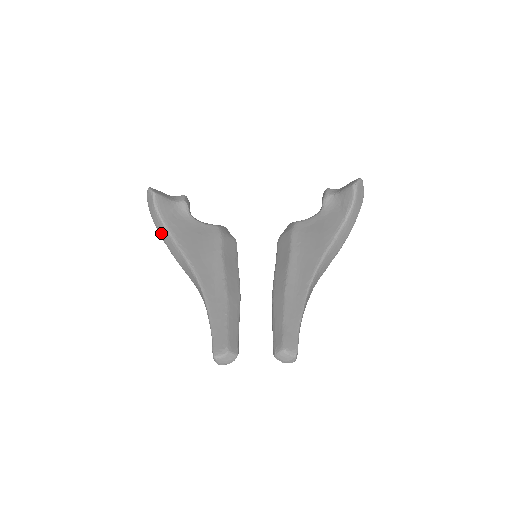
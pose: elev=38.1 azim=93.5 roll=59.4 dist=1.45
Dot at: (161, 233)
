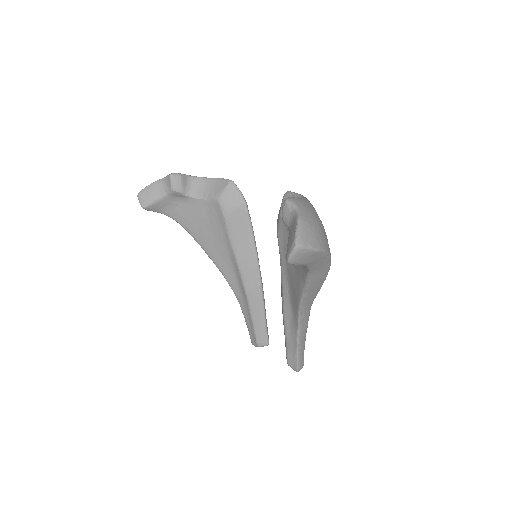
Dot at: occluded
